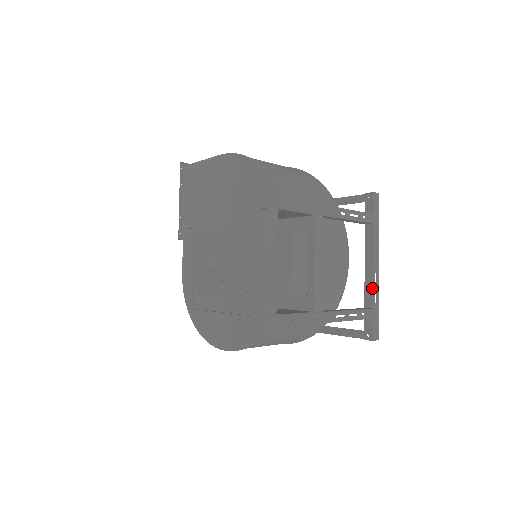
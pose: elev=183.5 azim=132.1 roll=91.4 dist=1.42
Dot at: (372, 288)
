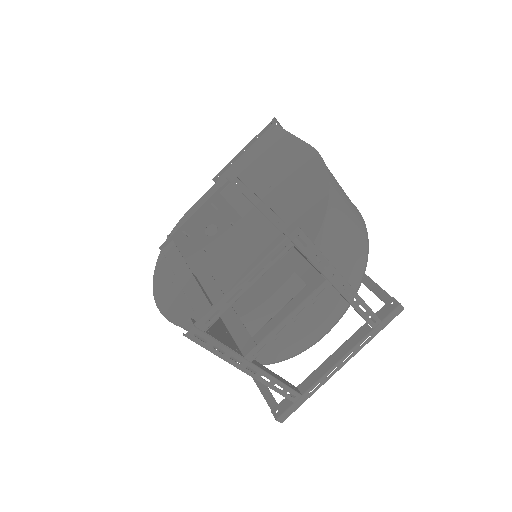
Dot at: (318, 379)
